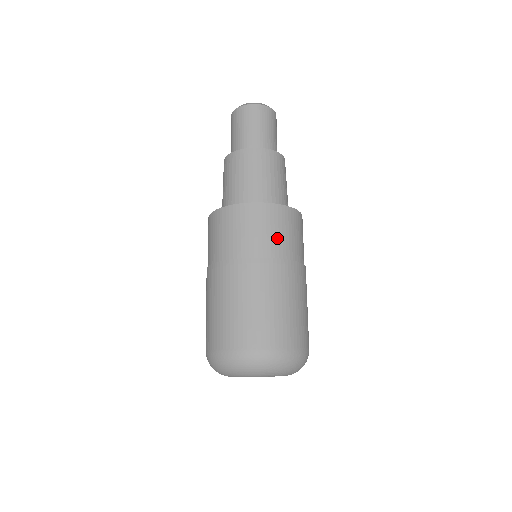
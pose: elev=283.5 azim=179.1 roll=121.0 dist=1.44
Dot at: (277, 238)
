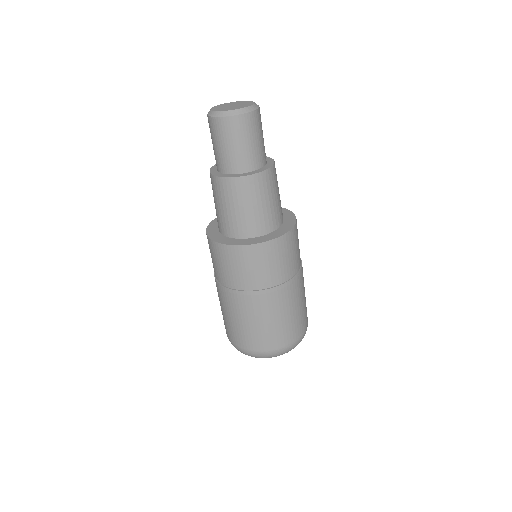
Dot at: (268, 271)
